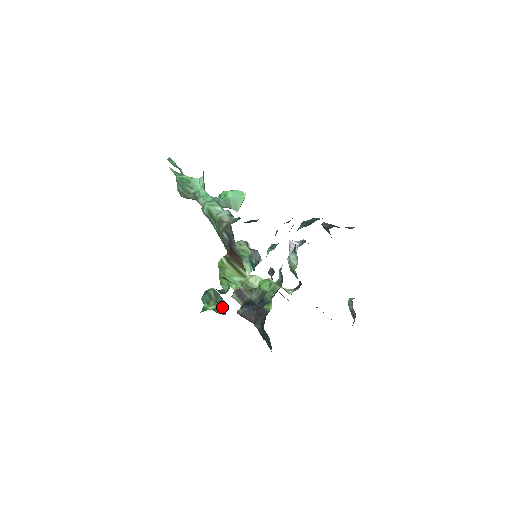
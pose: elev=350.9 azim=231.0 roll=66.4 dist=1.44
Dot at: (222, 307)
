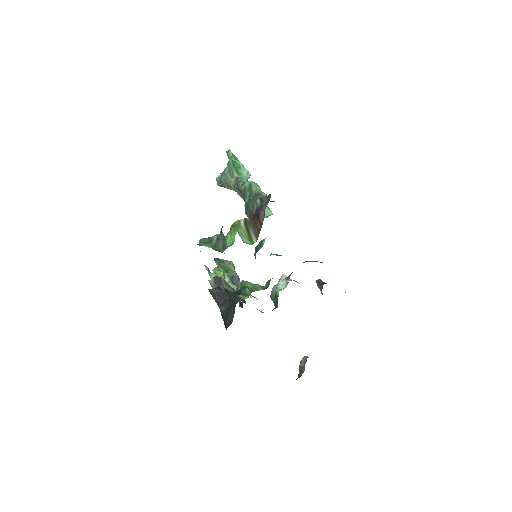
Dot at: (220, 249)
